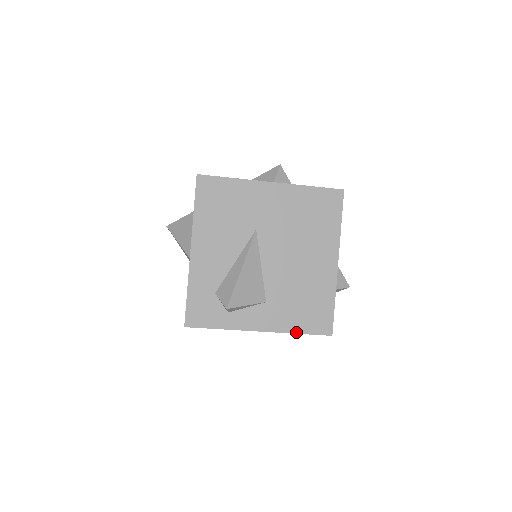
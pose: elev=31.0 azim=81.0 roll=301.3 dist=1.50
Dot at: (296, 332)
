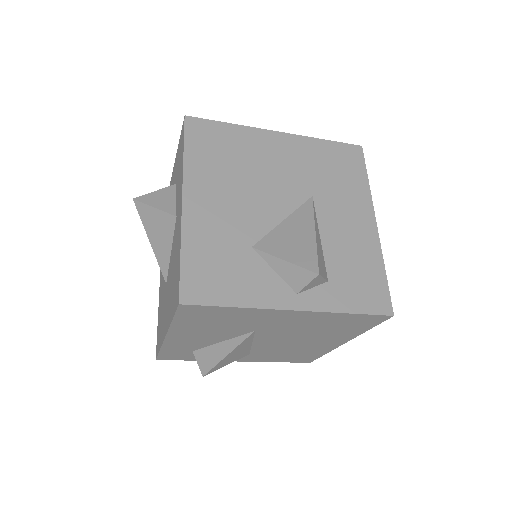
Dot at: occluded
